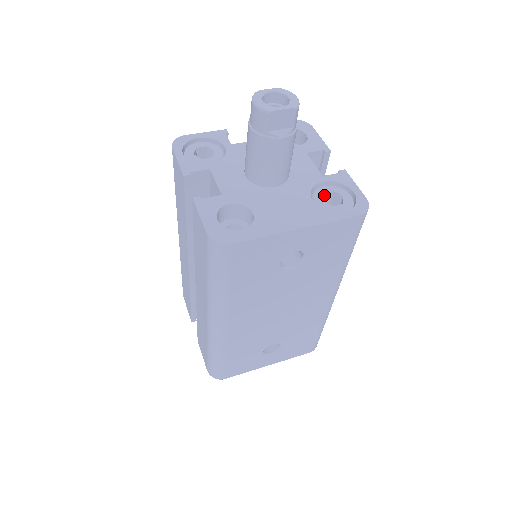
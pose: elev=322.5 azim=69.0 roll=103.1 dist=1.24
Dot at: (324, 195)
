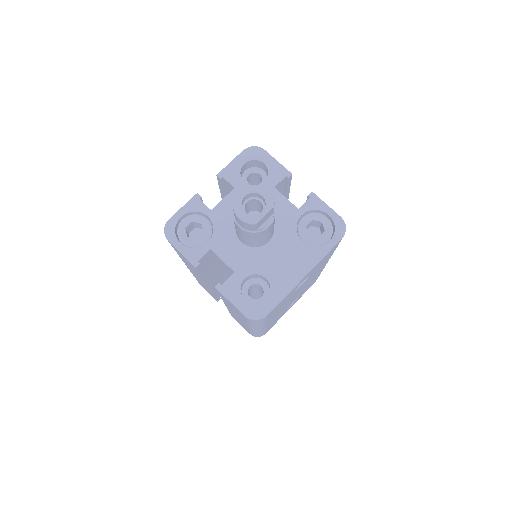
Dot at: (306, 226)
